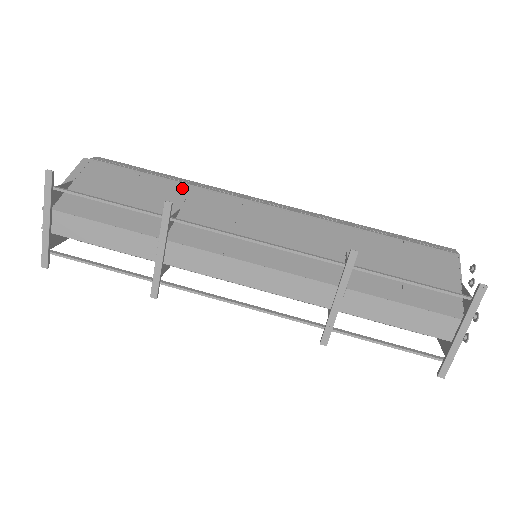
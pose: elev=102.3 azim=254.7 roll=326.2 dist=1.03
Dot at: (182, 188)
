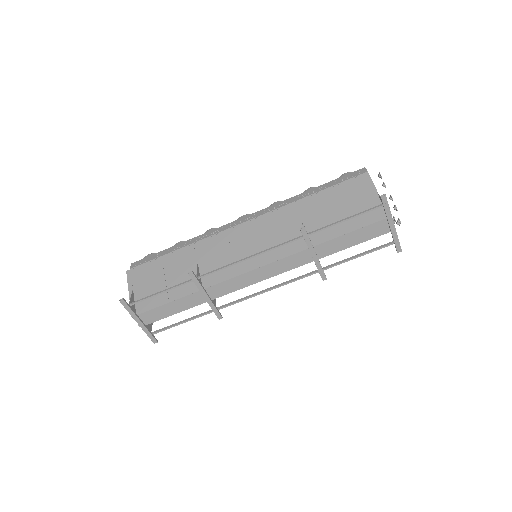
Dot at: (189, 250)
